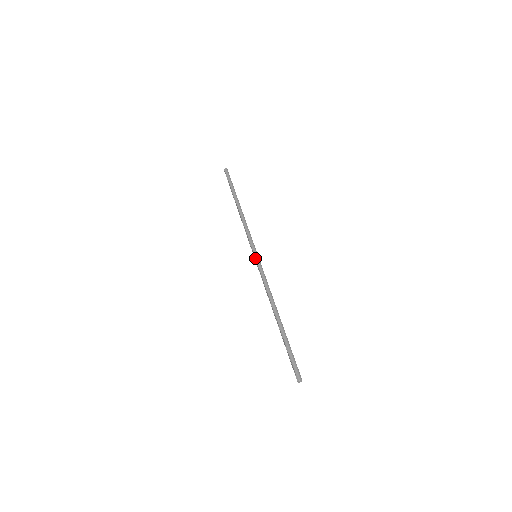
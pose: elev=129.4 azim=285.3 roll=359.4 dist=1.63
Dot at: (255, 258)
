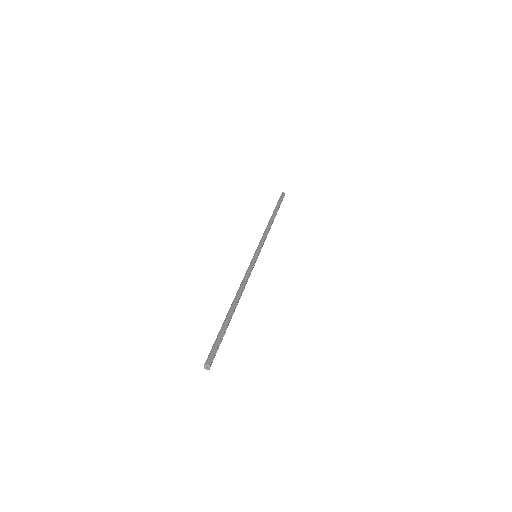
Dot at: (253, 256)
